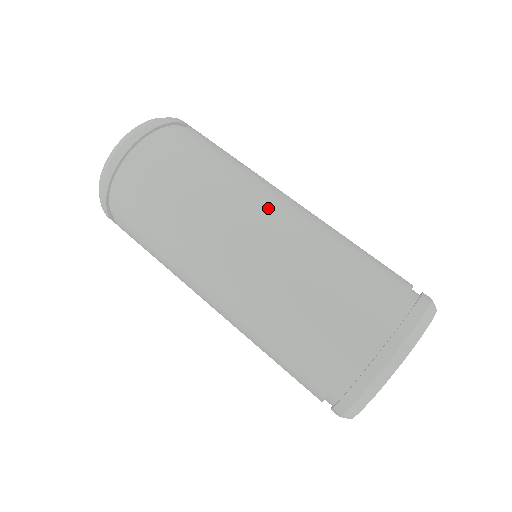
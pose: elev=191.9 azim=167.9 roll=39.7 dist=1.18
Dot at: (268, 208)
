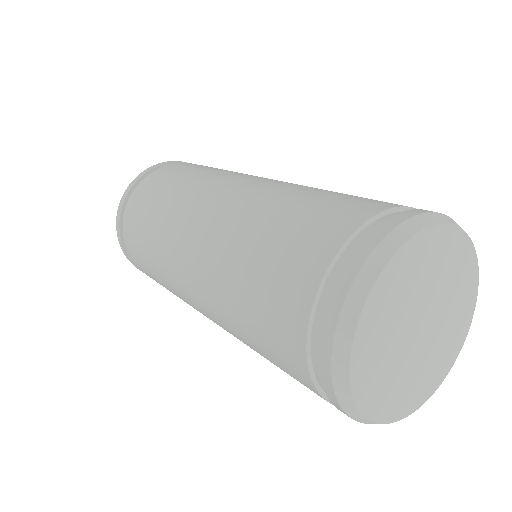
Dot at: (192, 233)
